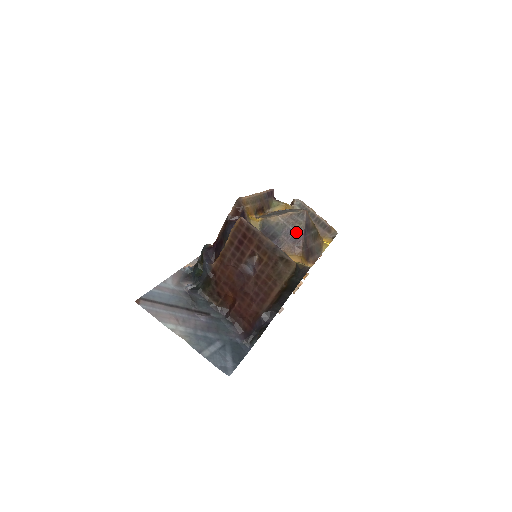
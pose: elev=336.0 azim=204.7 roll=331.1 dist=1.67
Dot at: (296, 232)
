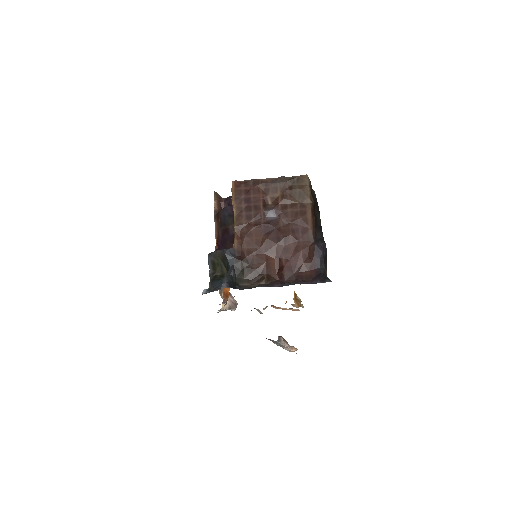
Dot at: occluded
